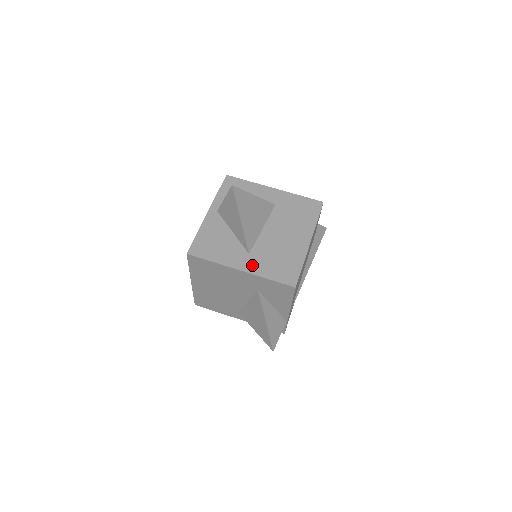
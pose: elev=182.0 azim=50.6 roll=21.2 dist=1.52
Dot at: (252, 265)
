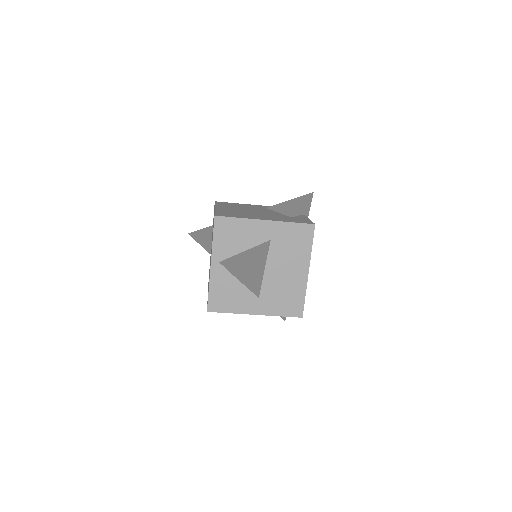
Dot at: (264, 308)
